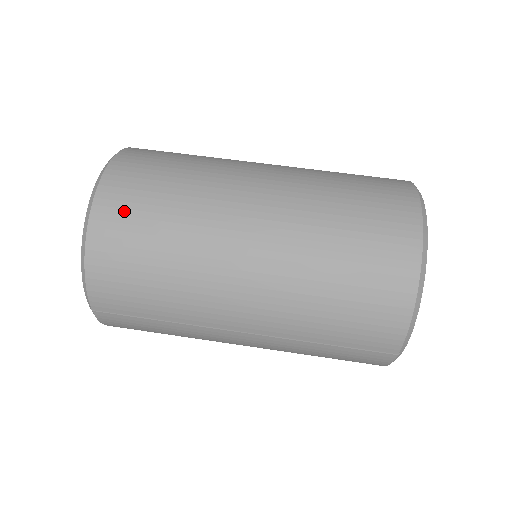
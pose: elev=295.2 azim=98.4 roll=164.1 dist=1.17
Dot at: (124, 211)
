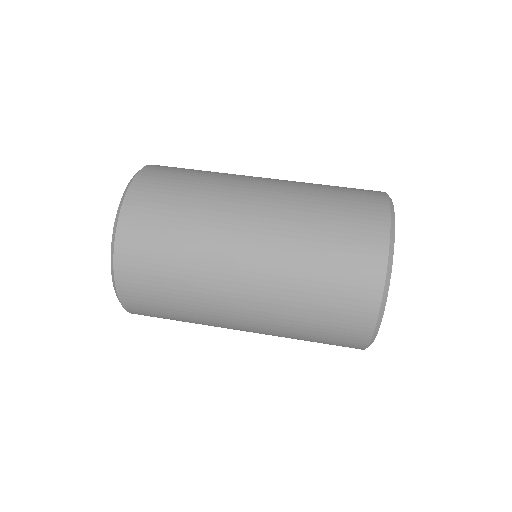
Dot at: (140, 280)
